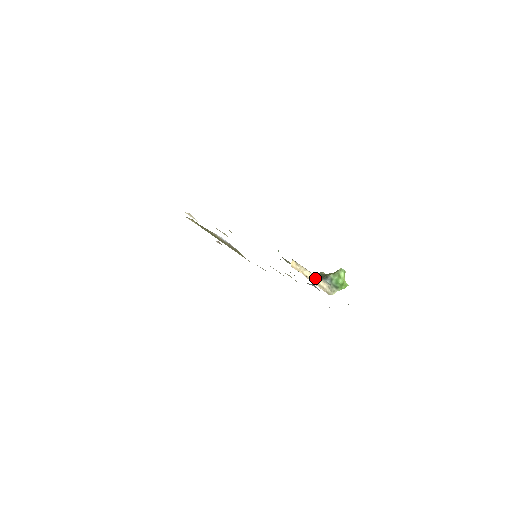
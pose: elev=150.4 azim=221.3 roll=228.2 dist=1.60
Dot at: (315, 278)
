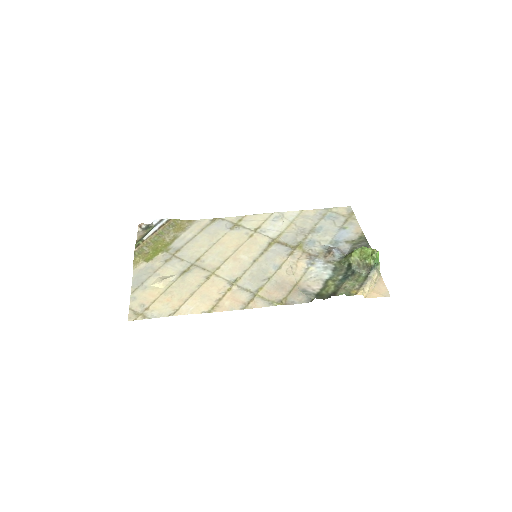
Dot at: (373, 281)
